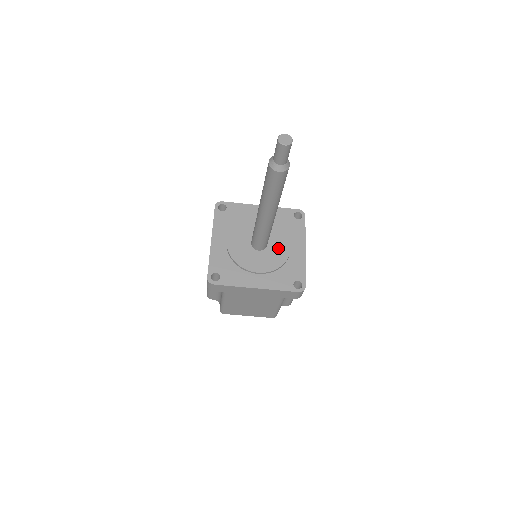
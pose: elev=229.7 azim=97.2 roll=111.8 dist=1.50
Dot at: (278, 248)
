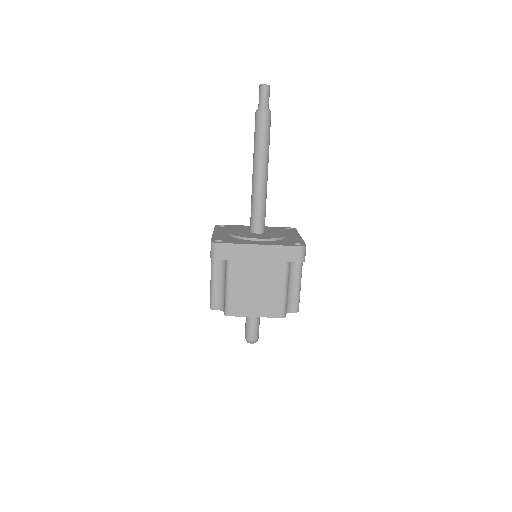
Dot at: (275, 233)
